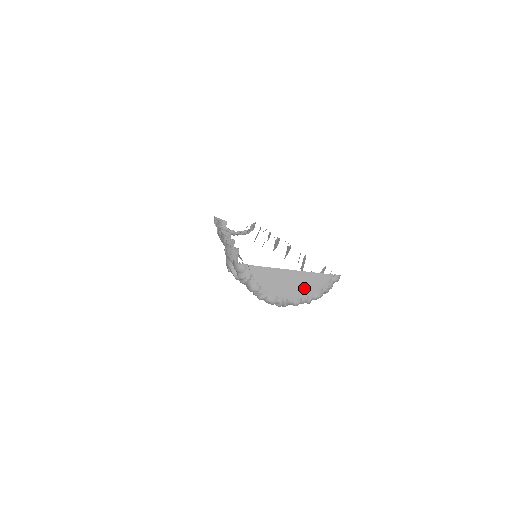
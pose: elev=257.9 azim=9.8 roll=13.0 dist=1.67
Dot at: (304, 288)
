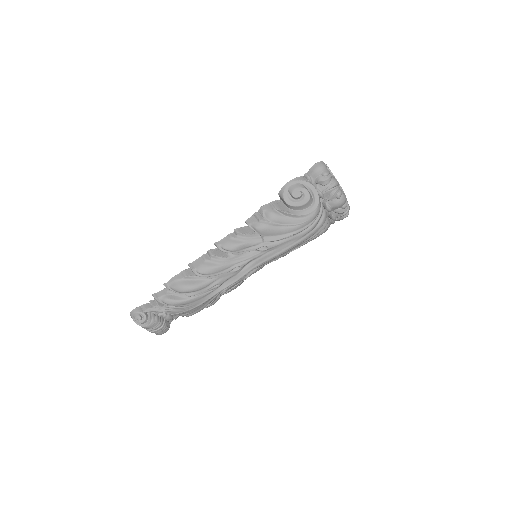
Dot at: occluded
